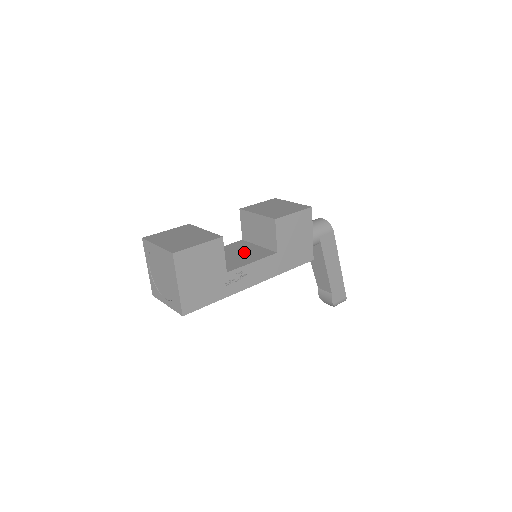
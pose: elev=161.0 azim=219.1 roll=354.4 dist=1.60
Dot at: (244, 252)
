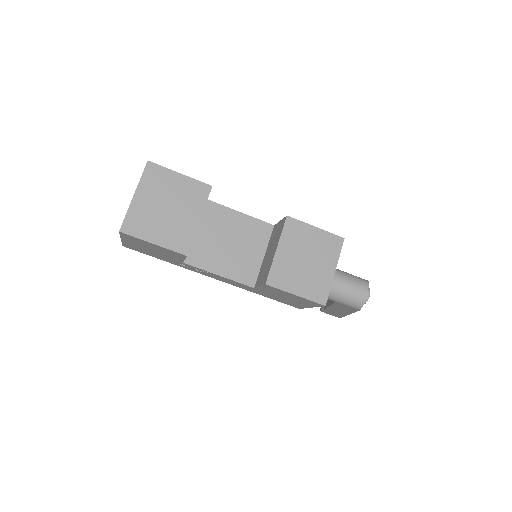
Dot at: (240, 250)
